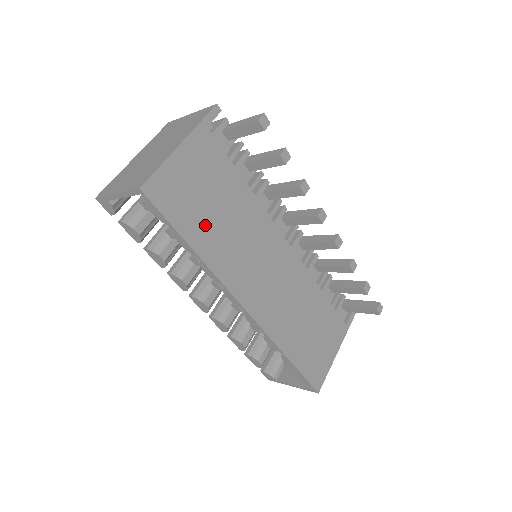
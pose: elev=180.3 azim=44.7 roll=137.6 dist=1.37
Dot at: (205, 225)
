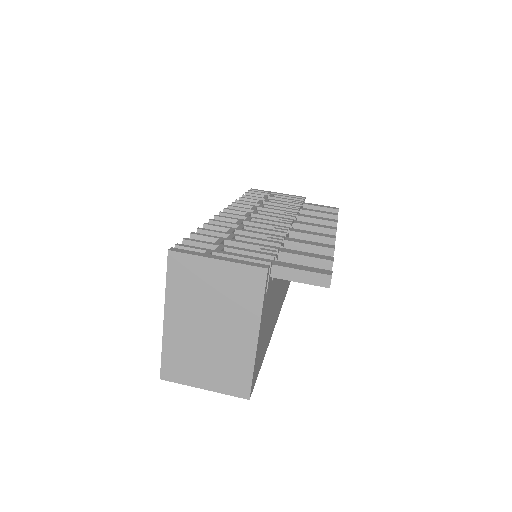
Dot at: (267, 336)
